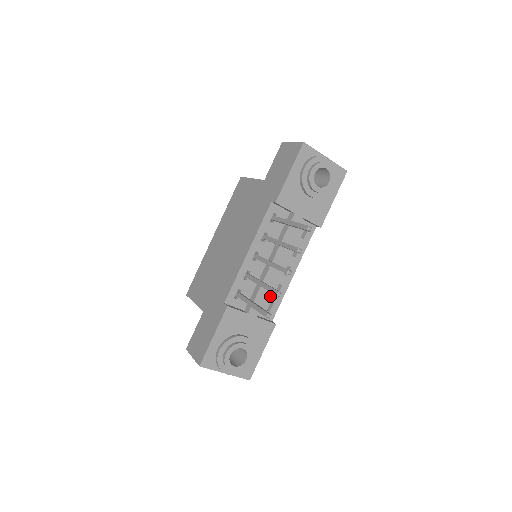
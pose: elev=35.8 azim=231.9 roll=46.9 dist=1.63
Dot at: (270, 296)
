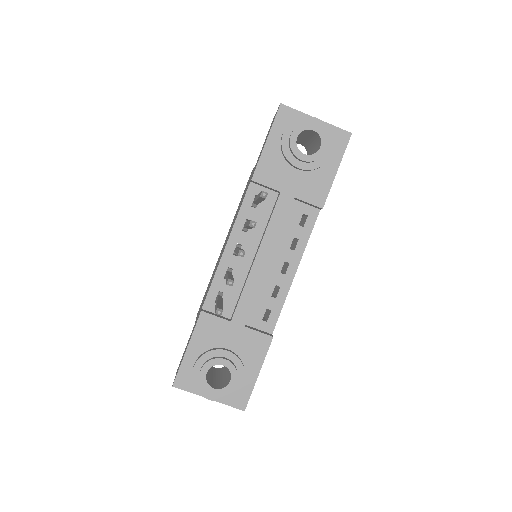
Dot at: (265, 301)
